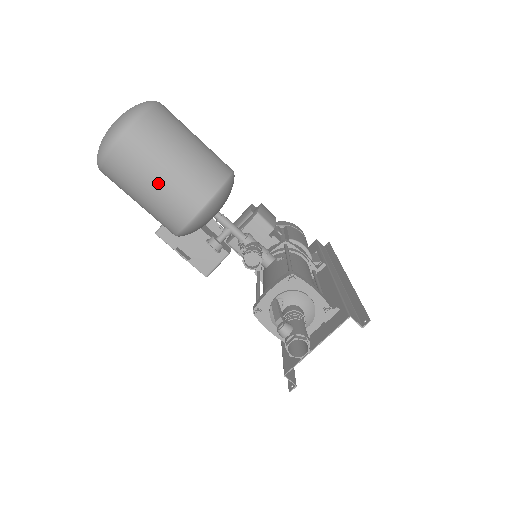
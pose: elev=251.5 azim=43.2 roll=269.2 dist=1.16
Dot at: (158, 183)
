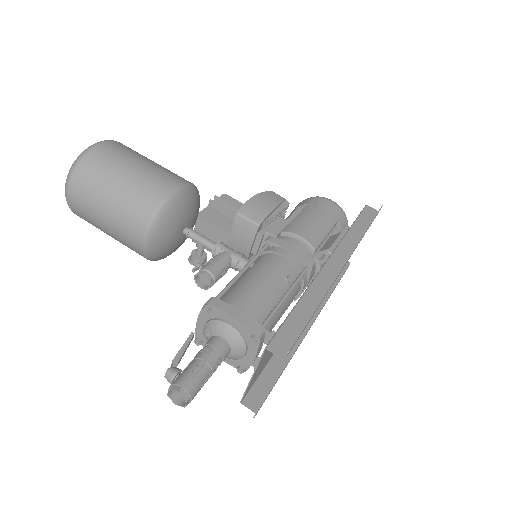
Dot at: (106, 225)
